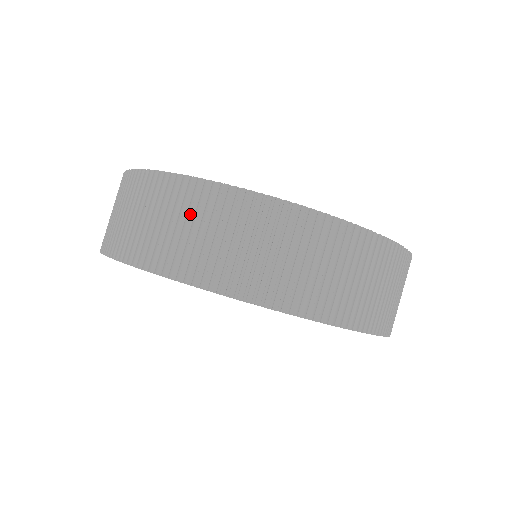
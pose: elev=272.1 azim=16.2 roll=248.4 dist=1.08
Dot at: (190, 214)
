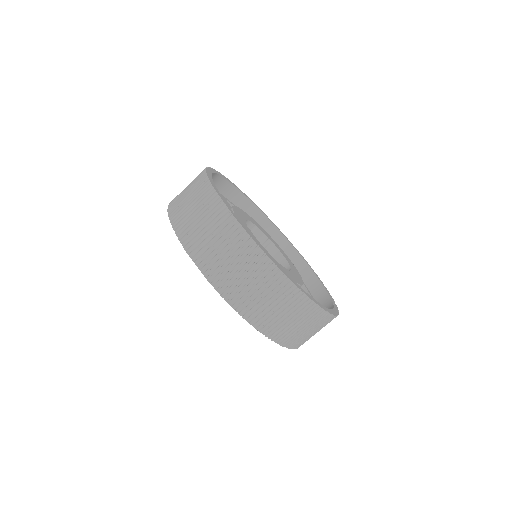
Dot at: (302, 319)
